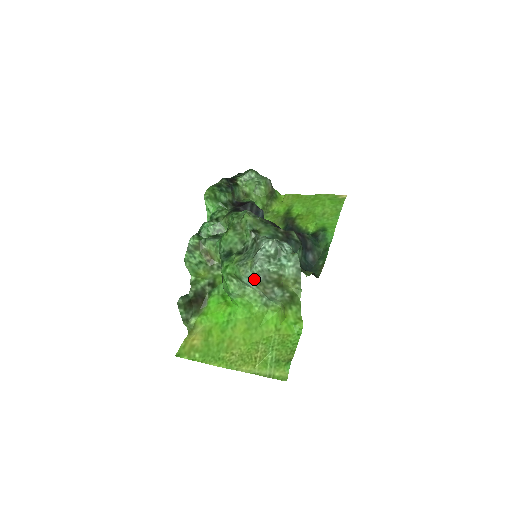
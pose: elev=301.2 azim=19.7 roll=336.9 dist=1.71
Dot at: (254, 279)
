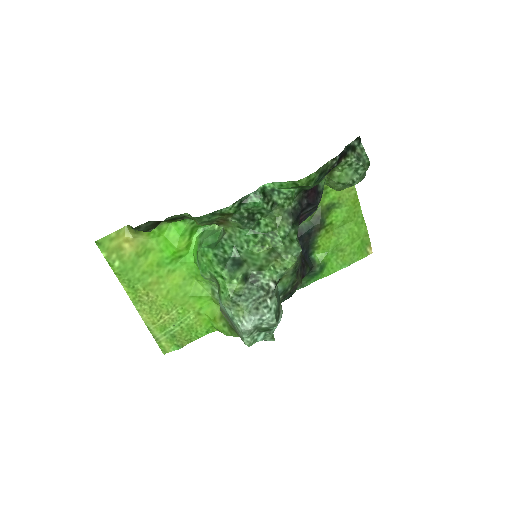
Dot at: (227, 314)
